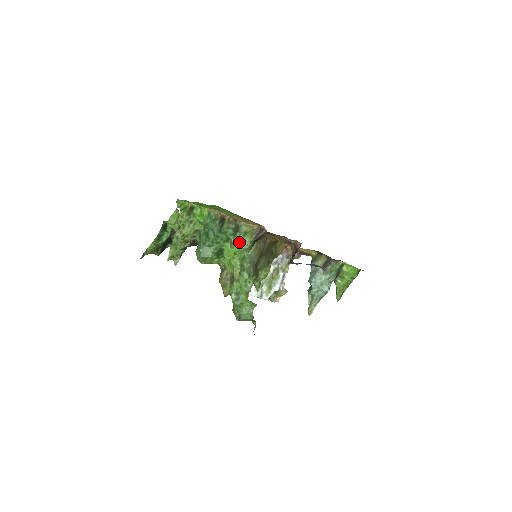
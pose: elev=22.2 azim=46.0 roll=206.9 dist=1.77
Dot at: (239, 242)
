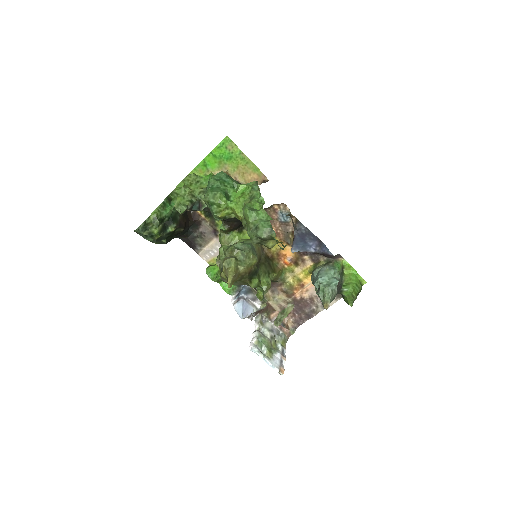
Dot at: (245, 184)
